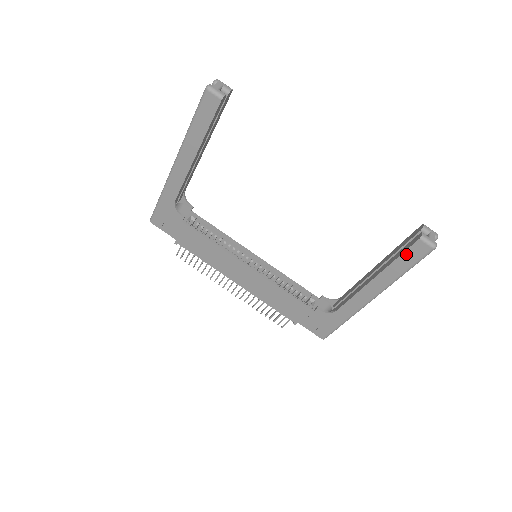
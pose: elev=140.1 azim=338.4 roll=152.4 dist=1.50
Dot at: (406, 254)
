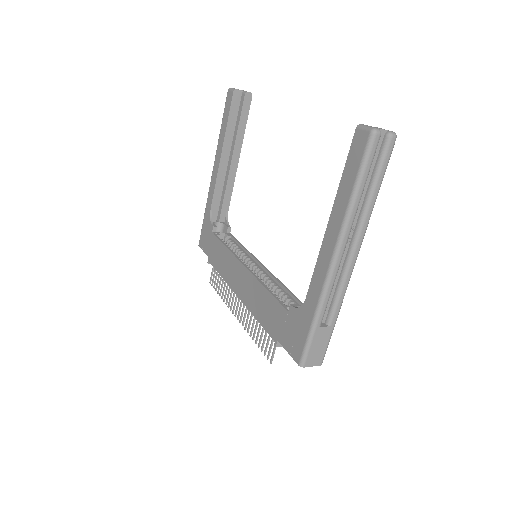
Dot at: (349, 159)
